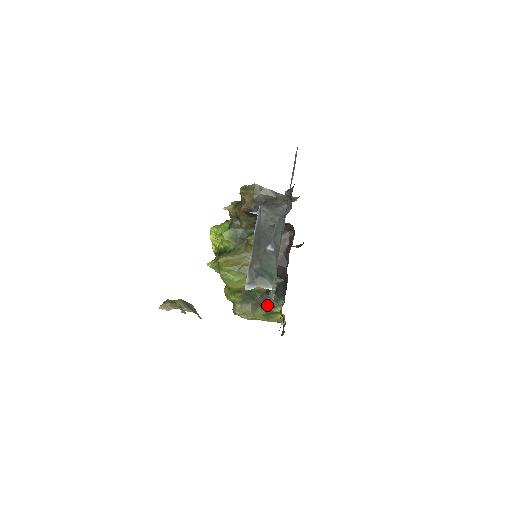
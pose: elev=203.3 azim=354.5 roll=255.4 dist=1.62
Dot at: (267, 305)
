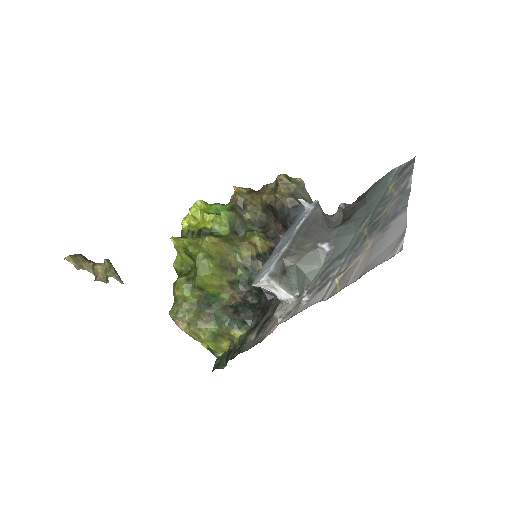
Dot at: (229, 321)
